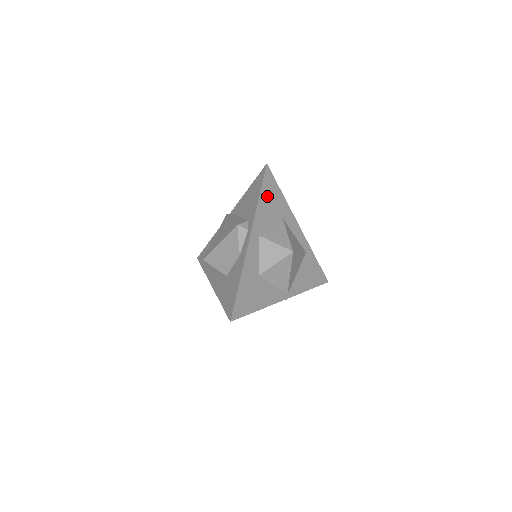
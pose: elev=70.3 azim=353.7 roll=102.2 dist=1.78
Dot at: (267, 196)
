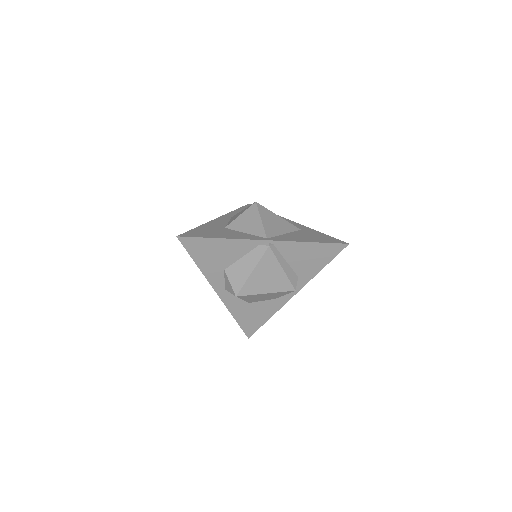
Dot at: occluded
